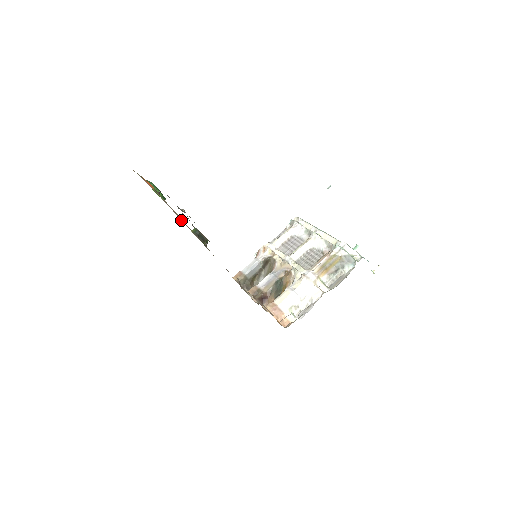
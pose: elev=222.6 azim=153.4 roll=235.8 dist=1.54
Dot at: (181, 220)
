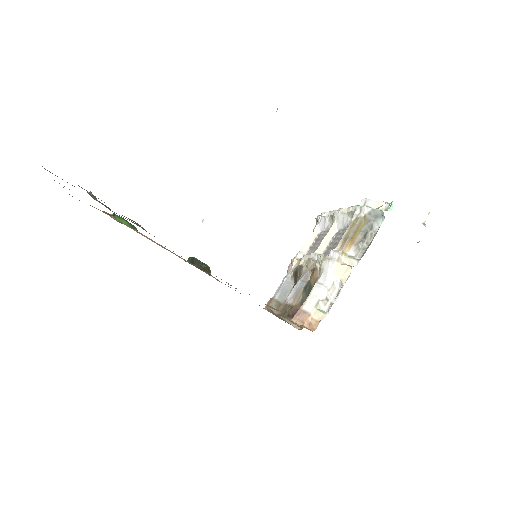
Dot at: occluded
